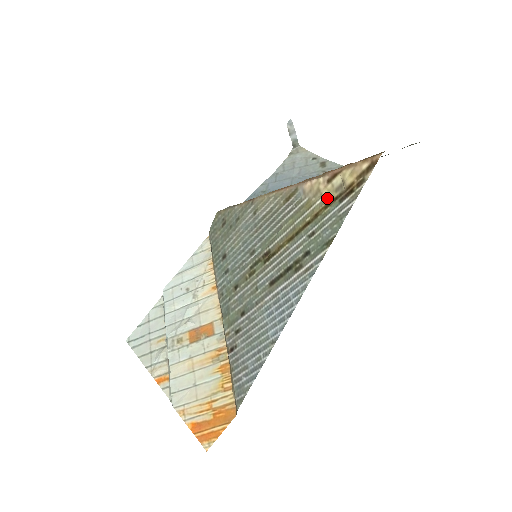
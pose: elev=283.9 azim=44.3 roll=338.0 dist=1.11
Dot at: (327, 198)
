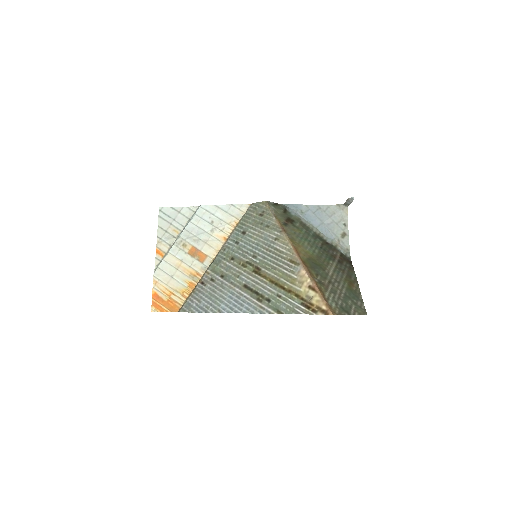
Dot at: (301, 292)
